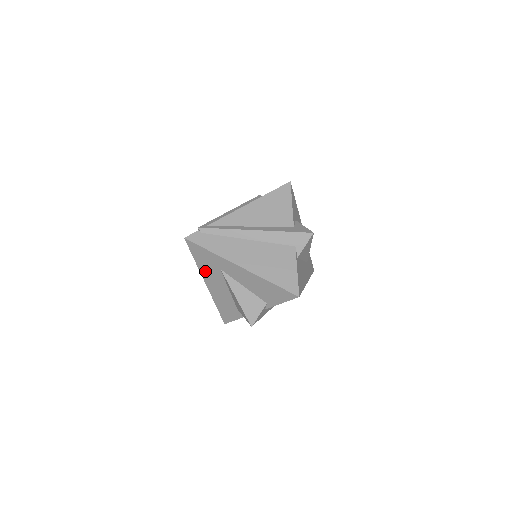
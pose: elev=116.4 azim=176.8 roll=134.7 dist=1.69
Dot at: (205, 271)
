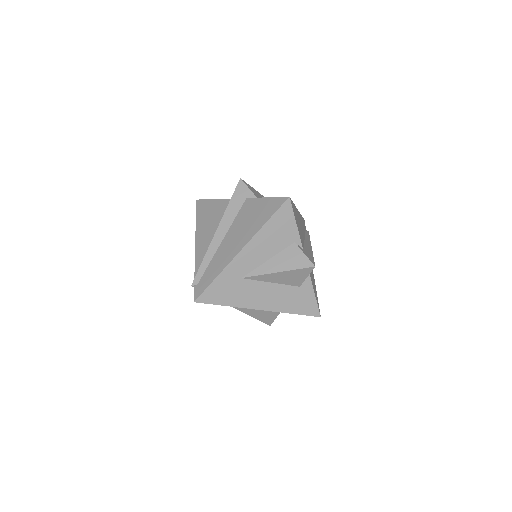
Dot at: (241, 300)
